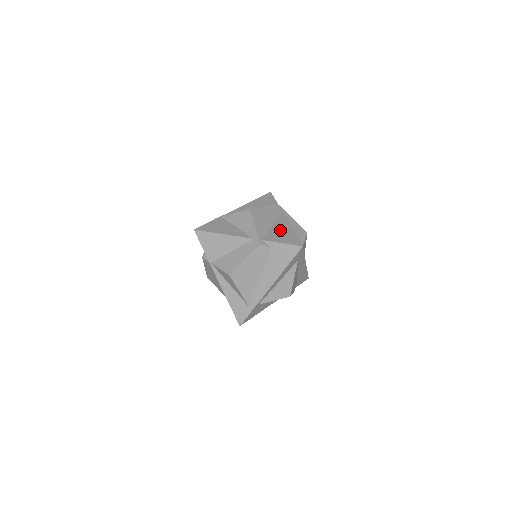
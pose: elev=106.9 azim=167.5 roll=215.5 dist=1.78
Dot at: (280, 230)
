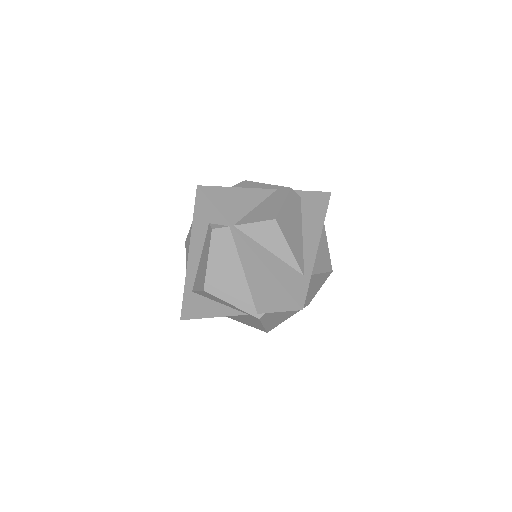
Dot at: occluded
